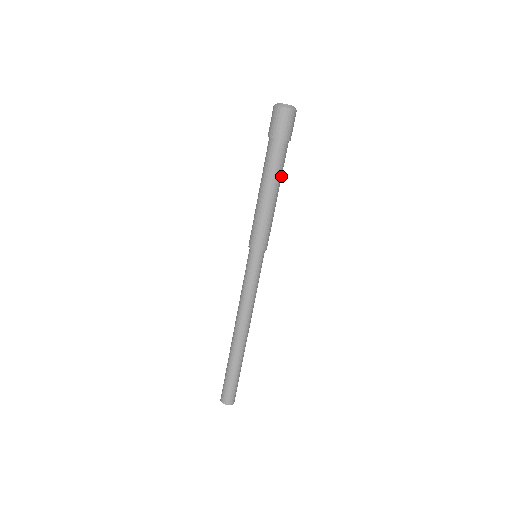
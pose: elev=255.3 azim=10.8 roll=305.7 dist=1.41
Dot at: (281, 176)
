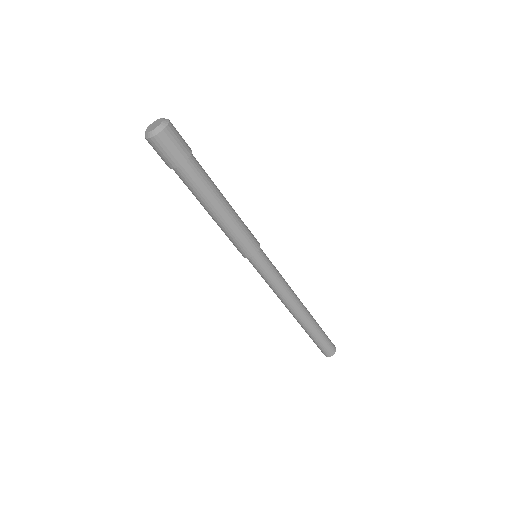
Dot at: (214, 187)
